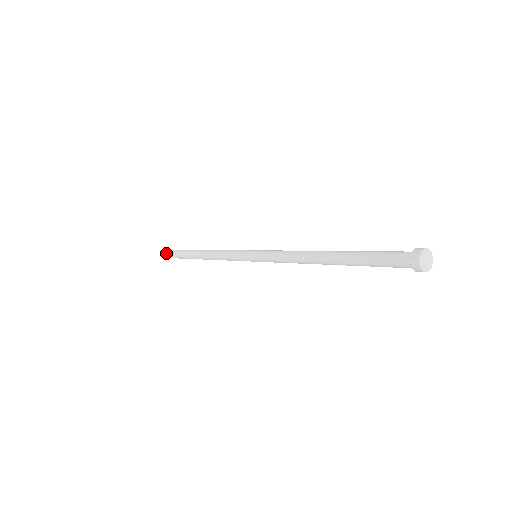
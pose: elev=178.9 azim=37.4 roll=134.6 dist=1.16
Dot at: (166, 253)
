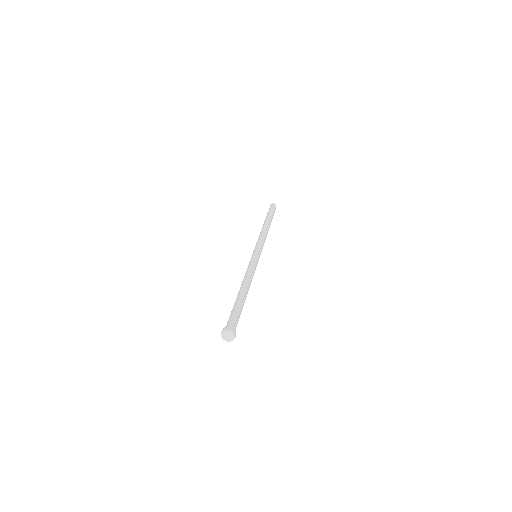
Dot at: occluded
